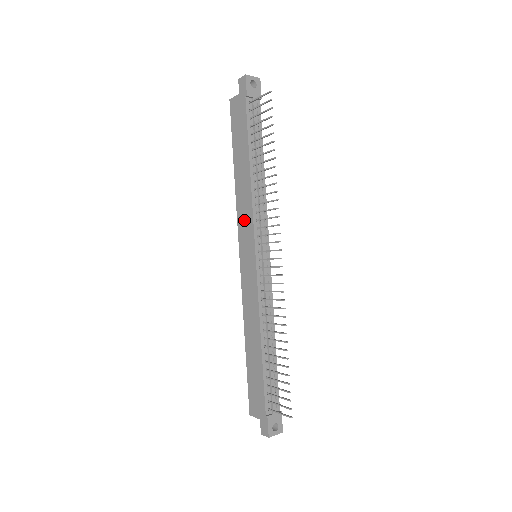
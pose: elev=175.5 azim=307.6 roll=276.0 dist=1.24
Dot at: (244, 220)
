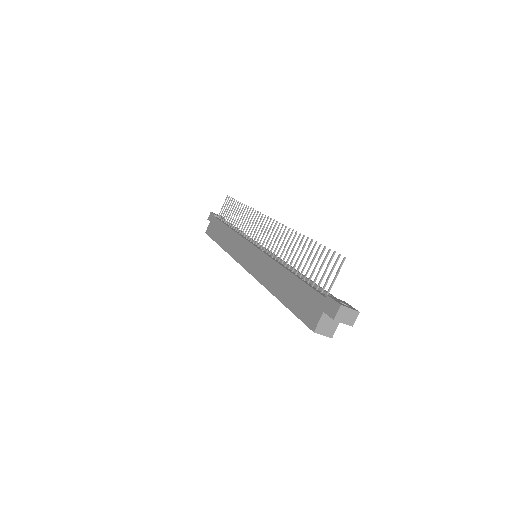
Dot at: (237, 248)
